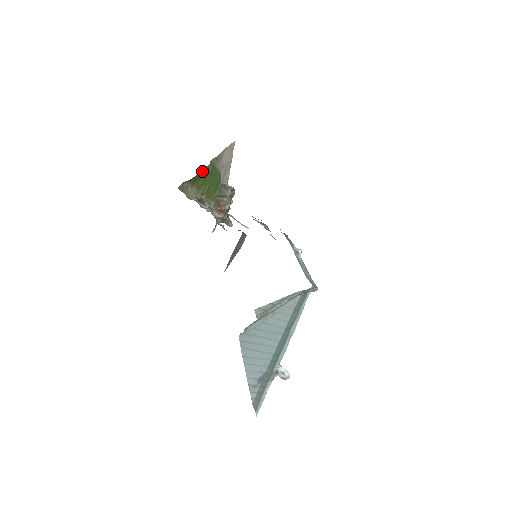
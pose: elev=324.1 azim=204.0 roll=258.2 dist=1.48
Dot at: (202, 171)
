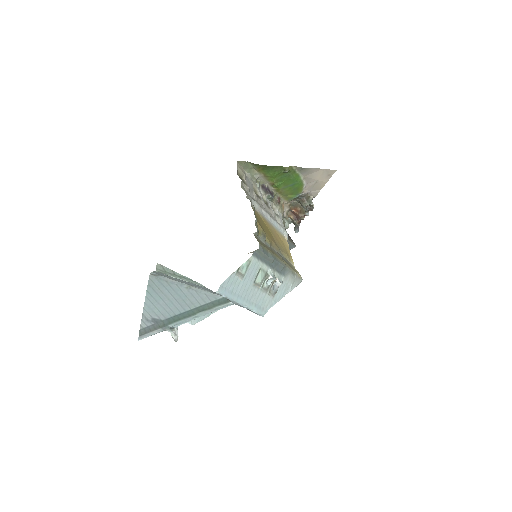
Dot at: (276, 167)
